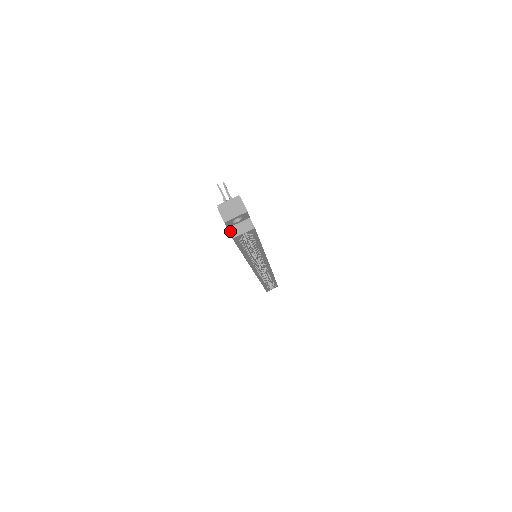
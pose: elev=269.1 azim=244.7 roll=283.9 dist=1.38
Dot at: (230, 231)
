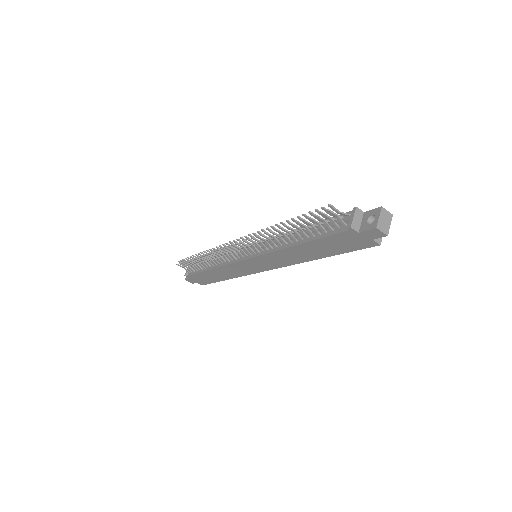
Dot at: (375, 241)
